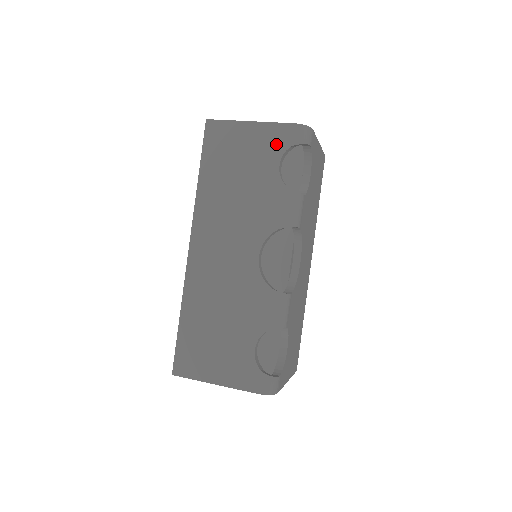
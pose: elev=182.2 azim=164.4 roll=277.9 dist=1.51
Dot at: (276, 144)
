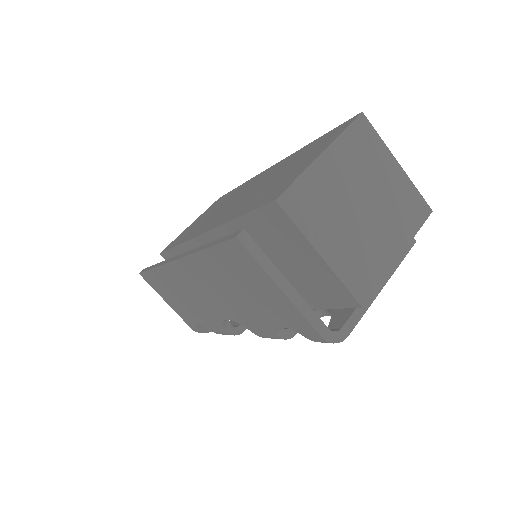
Dot at: (292, 322)
